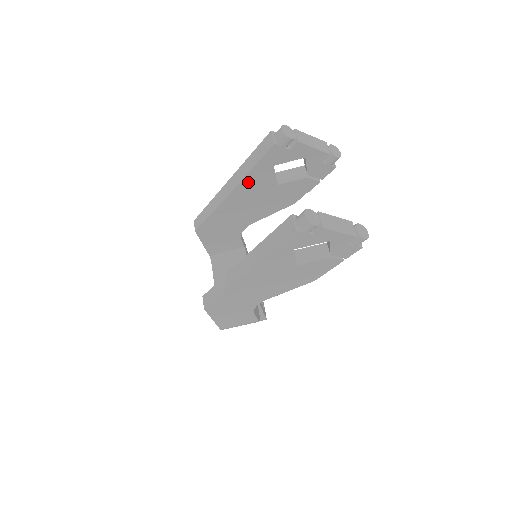
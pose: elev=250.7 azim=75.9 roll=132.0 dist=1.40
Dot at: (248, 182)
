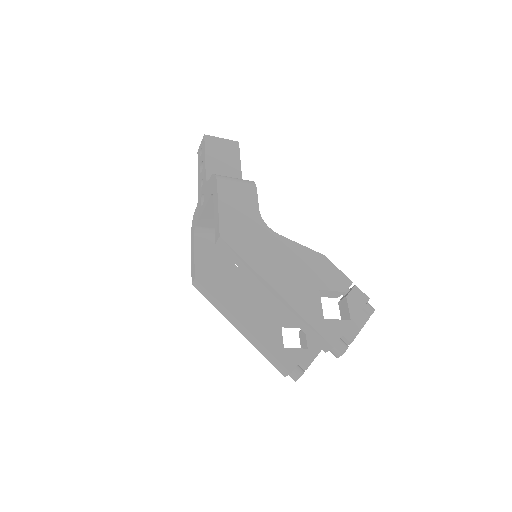
Dot at: occluded
